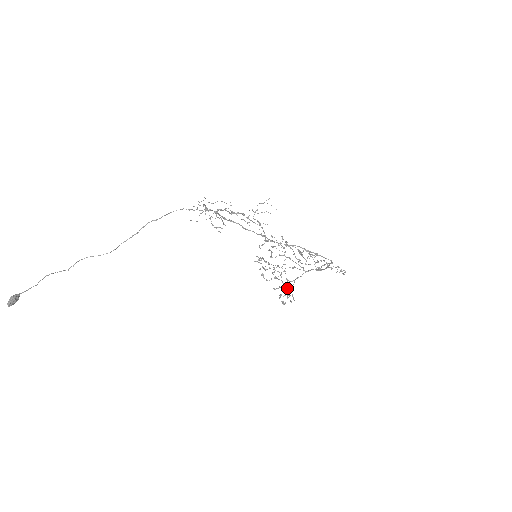
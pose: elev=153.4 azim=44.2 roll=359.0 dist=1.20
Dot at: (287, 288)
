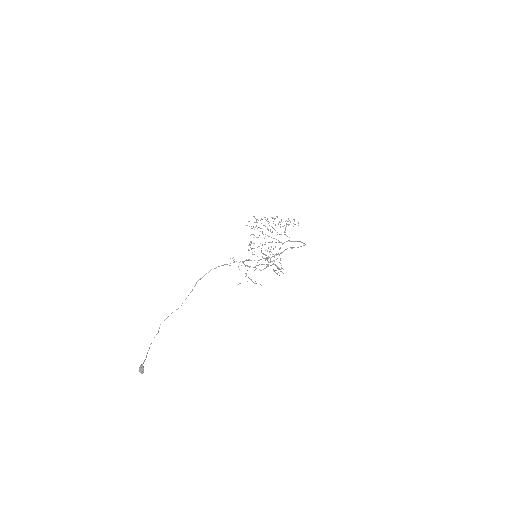
Dot at: occluded
